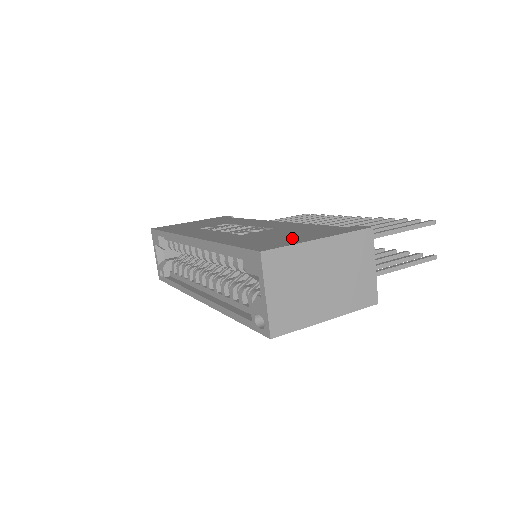
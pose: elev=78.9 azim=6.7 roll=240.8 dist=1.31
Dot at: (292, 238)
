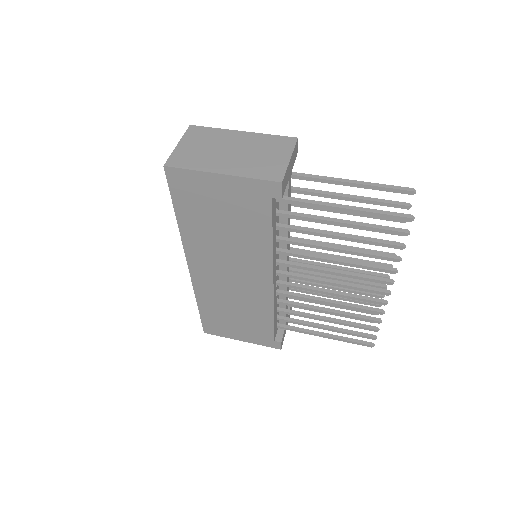
Dot at: occluded
